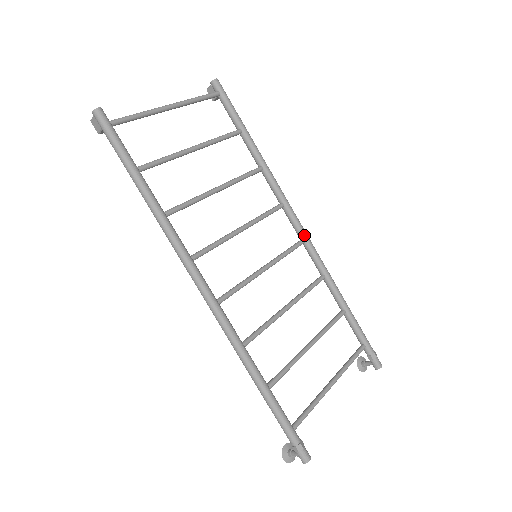
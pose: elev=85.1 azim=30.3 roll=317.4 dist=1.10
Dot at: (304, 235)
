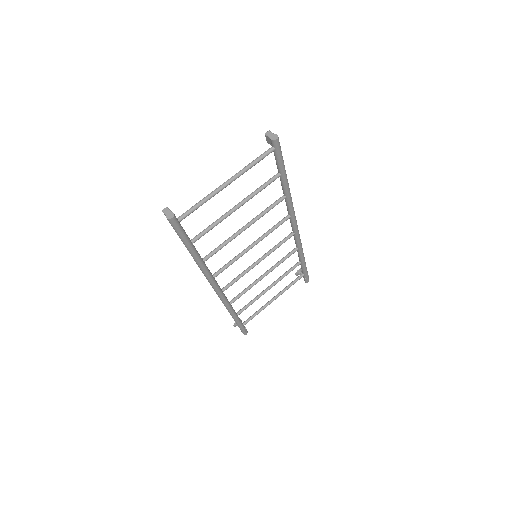
Dot at: (296, 232)
